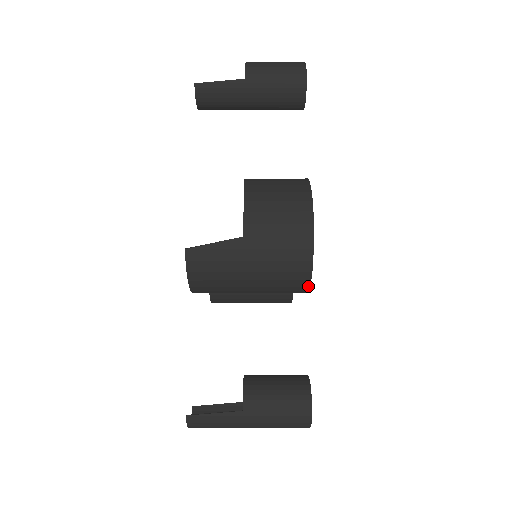
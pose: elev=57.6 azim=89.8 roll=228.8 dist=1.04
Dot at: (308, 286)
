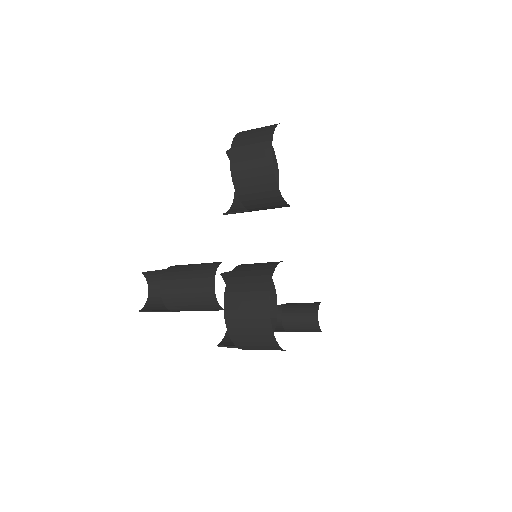
Dot at: occluded
